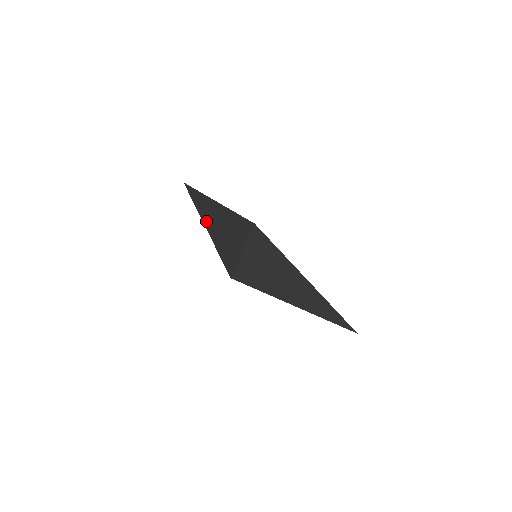
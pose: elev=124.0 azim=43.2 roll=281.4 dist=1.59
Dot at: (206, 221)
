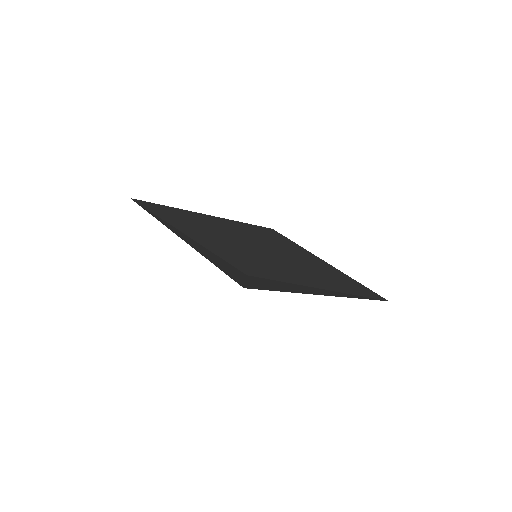
Dot at: (185, 241)
